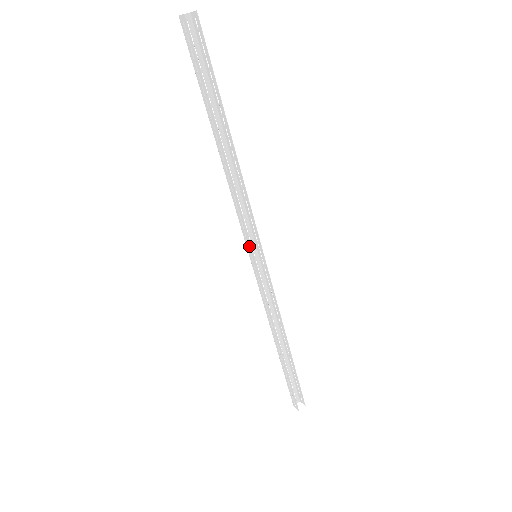
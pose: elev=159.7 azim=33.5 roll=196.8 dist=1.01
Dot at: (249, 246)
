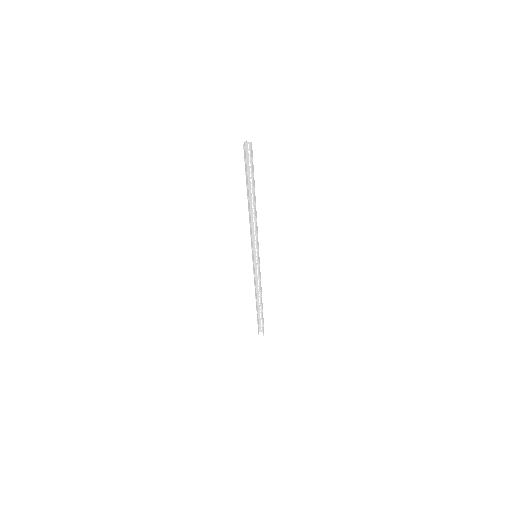
Dot at: (252, 250)
